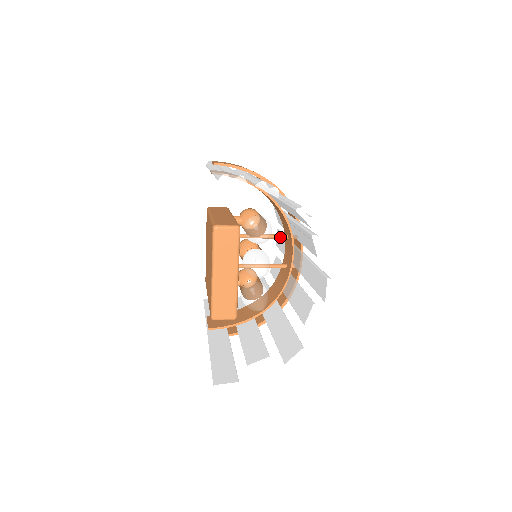
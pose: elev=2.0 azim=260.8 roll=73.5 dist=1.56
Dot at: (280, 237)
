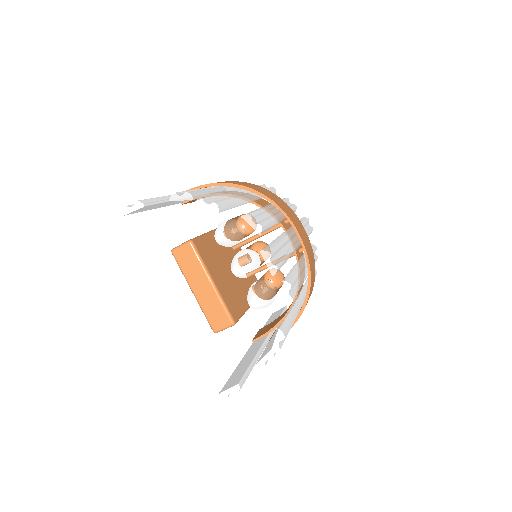
Dot at: (276, 227)
